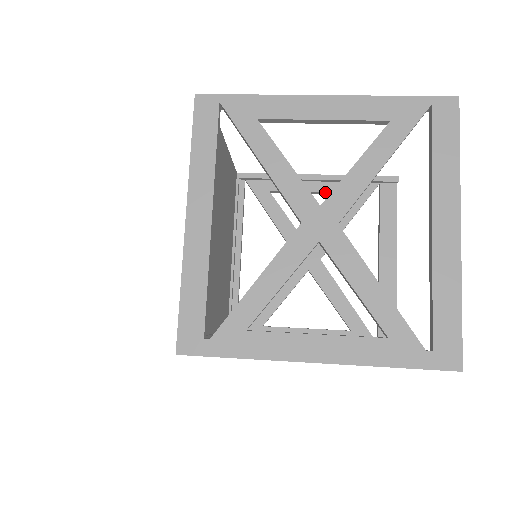
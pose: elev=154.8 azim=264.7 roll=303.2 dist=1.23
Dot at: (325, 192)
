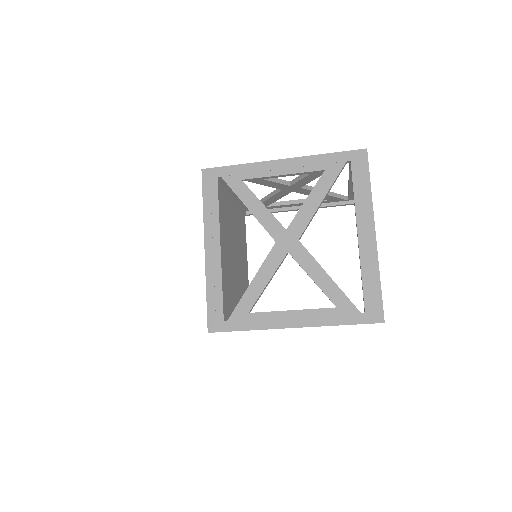
Dot at: occluded
